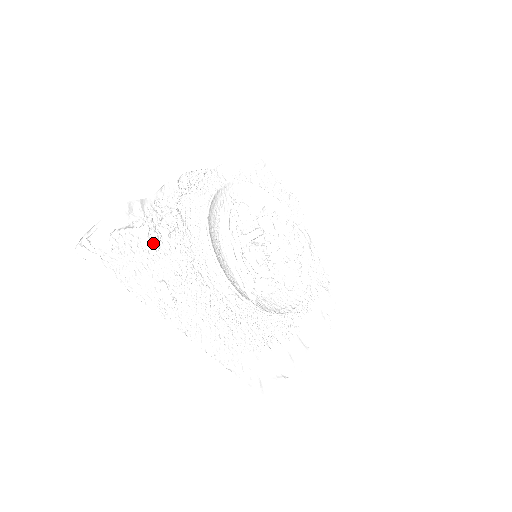
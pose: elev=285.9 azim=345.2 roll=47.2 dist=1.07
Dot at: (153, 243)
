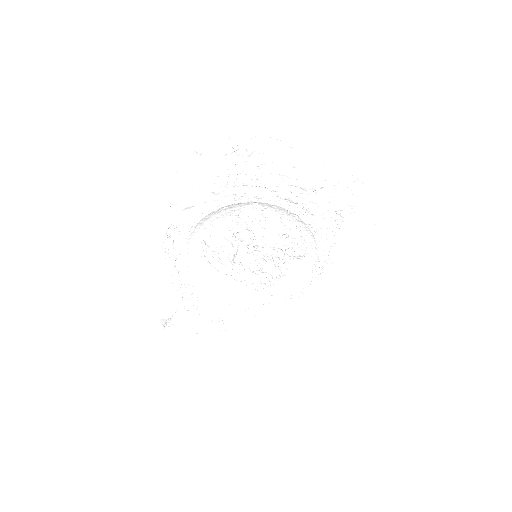
Dot at: (190, 309)
